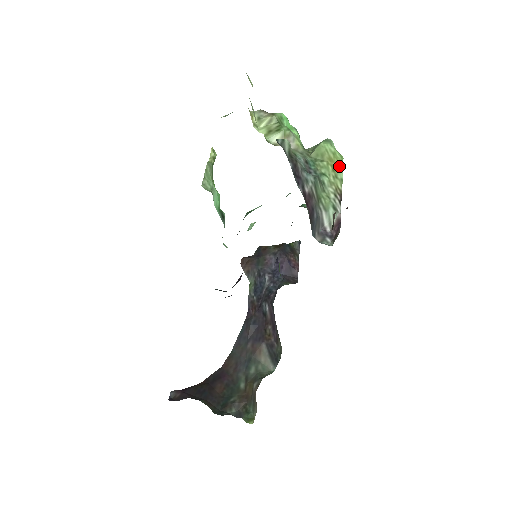
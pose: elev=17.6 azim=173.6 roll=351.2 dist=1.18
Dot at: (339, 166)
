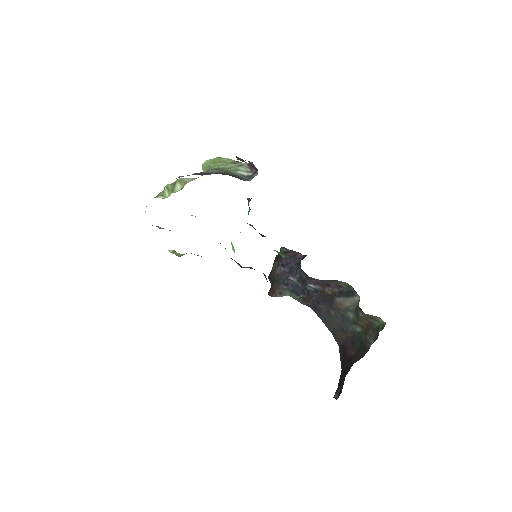
Dot at: (221, 159)
